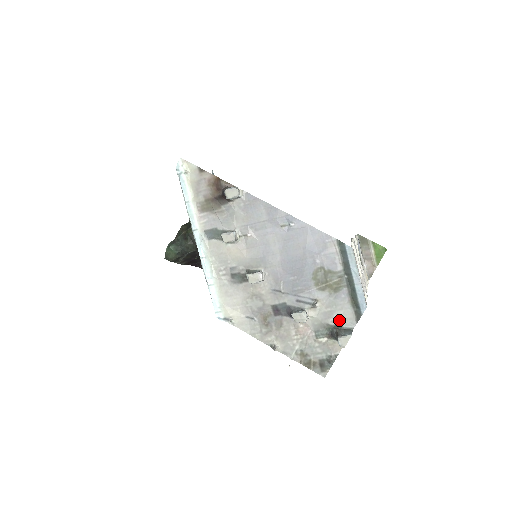
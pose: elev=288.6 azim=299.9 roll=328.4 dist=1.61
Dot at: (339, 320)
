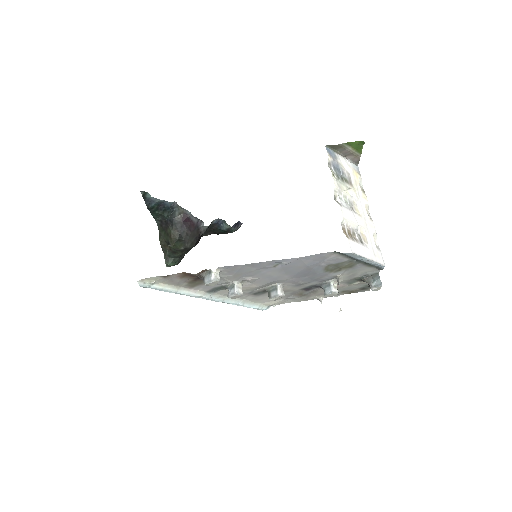
Dot at: (364, 274)
